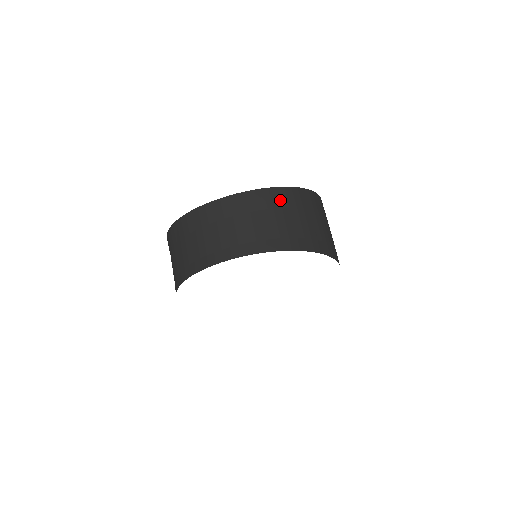
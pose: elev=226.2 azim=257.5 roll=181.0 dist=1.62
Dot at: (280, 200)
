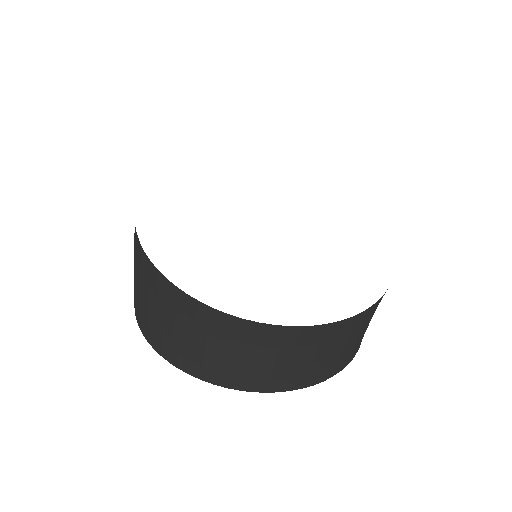
Dot at: occluded
